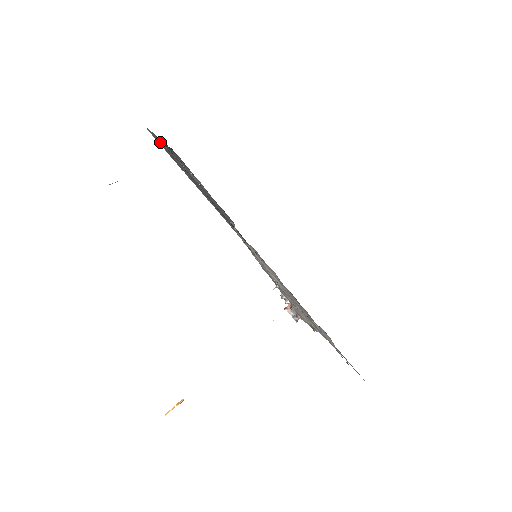
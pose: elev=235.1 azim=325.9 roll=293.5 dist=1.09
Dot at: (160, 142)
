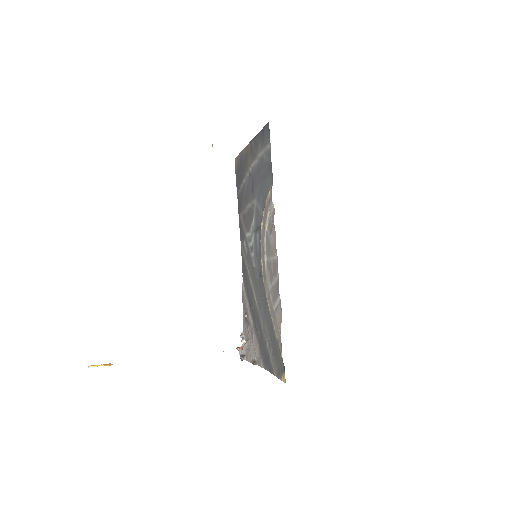
Dot at: (244, 158)
